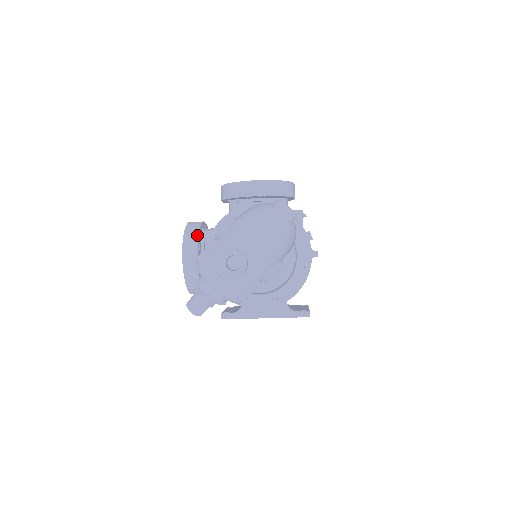
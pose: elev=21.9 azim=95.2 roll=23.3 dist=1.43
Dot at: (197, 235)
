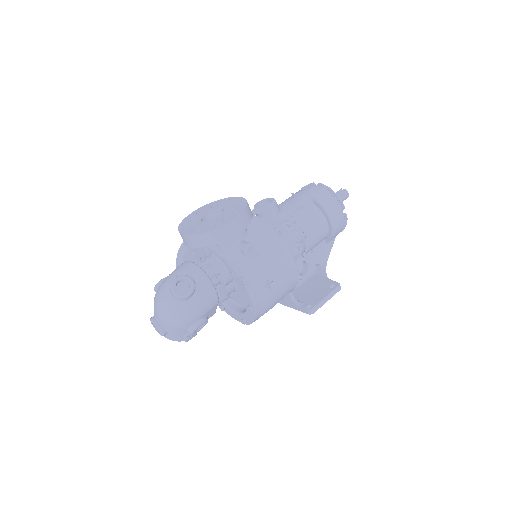
Dot at: (182, 260)
